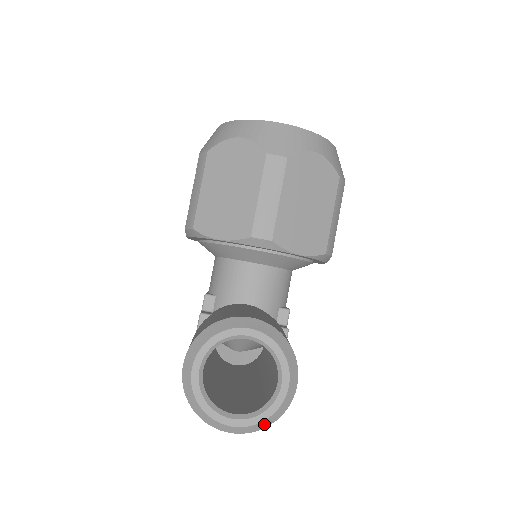
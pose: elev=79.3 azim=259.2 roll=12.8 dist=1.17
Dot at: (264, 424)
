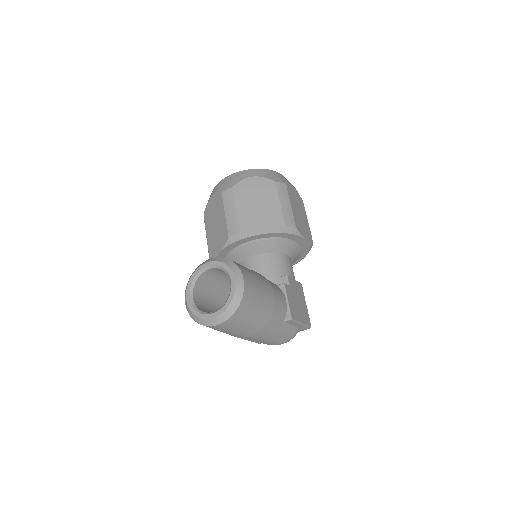
Dot at: (231, 309)
